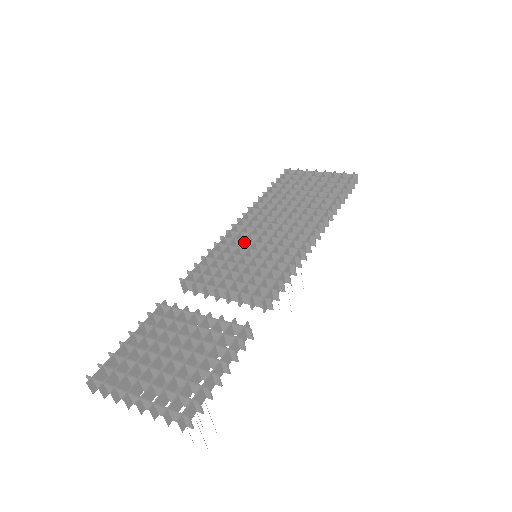
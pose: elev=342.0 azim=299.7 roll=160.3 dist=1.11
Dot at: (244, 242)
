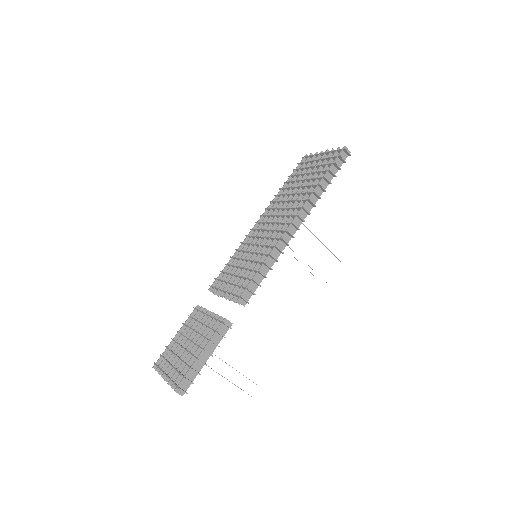
Dot at: (250, 246)
